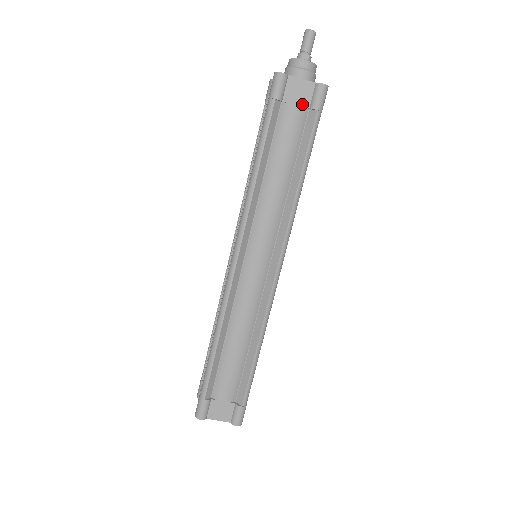
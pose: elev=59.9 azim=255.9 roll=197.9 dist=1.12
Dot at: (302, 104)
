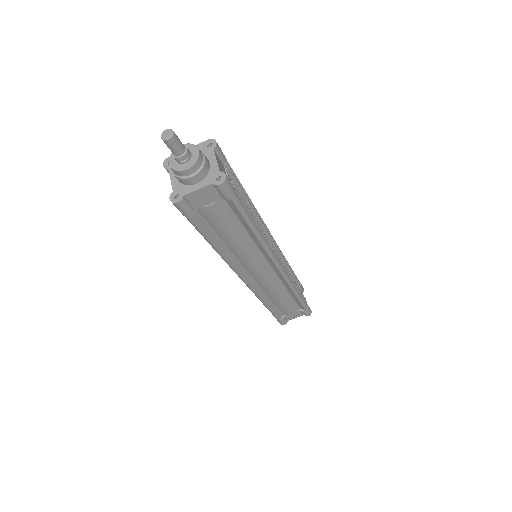
Dot at: (214, 200)
